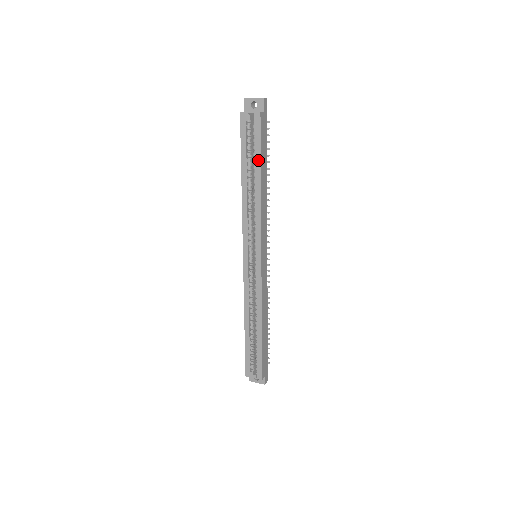
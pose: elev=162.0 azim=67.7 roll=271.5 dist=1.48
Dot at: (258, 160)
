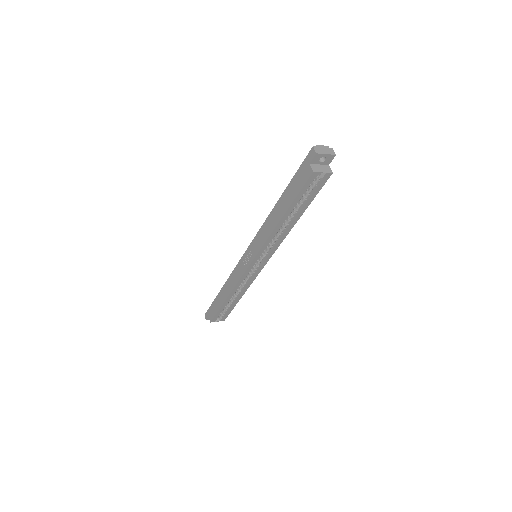
Dot at: (307, 205)
